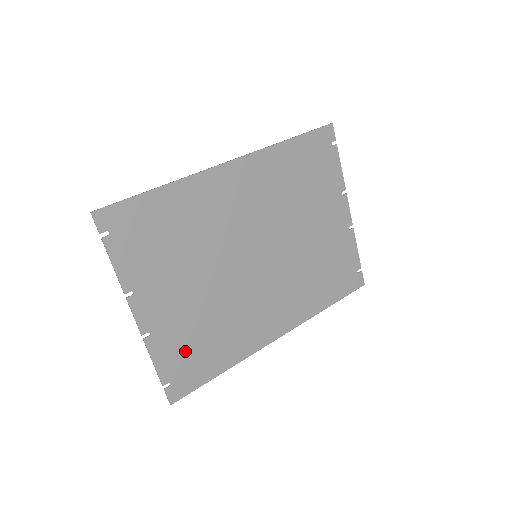
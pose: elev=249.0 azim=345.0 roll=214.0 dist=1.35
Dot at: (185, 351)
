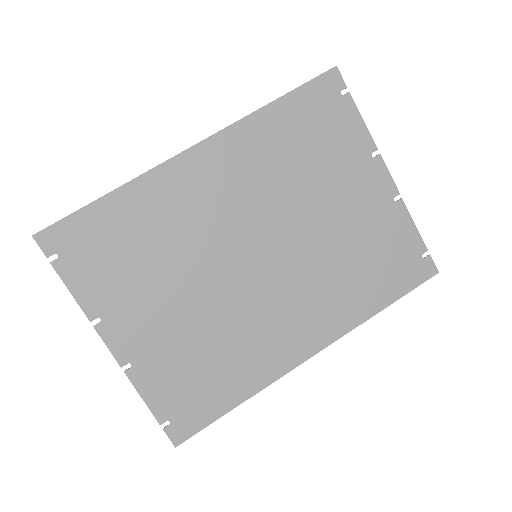
Dot at: (181, 382)
